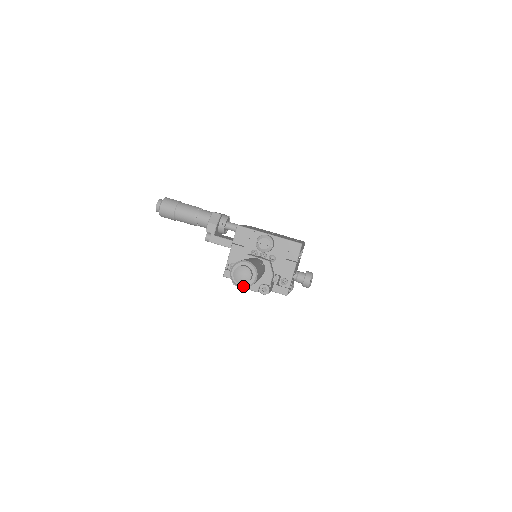
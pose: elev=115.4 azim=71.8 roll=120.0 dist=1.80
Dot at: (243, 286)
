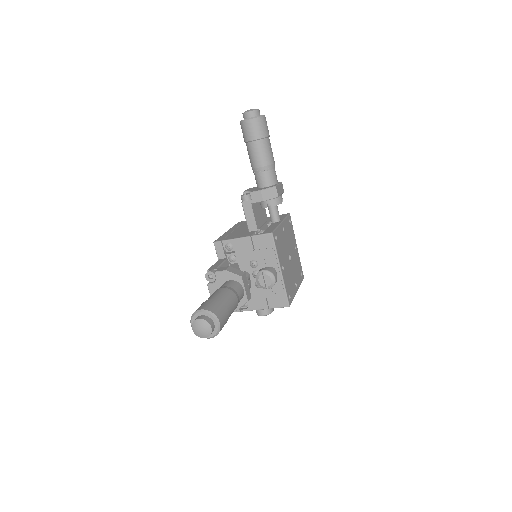
Dot at: occluded
